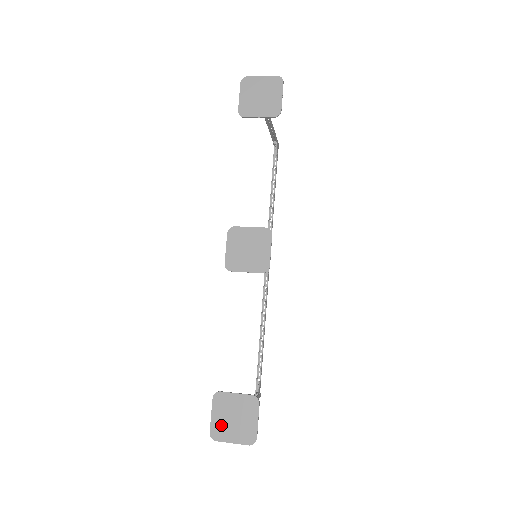
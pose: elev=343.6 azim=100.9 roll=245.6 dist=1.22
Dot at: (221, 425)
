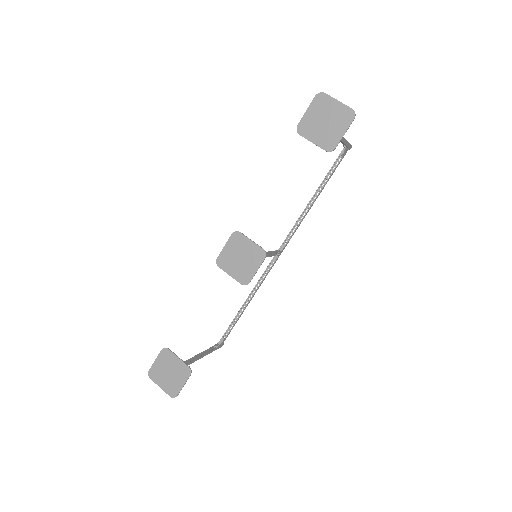
Dot at: (158, 371)
